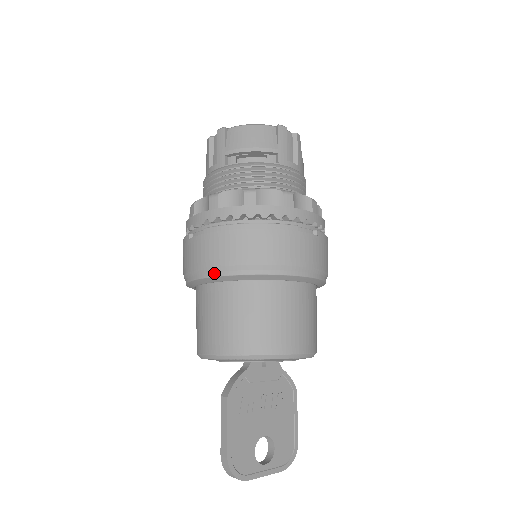
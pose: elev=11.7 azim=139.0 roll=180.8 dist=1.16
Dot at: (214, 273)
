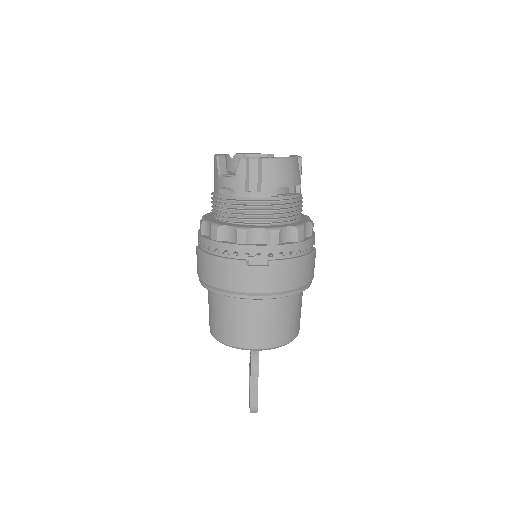
Dot at: (276, 296)
